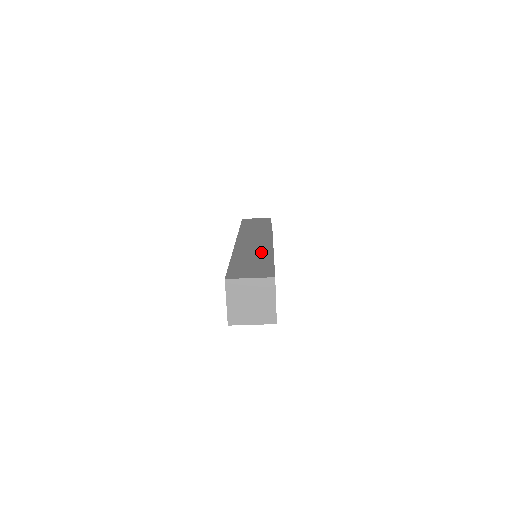
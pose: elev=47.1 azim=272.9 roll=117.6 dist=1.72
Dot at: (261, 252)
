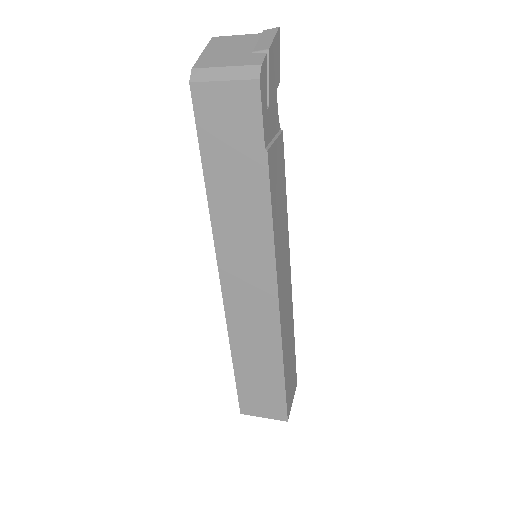
Dot at: (266, 347)
